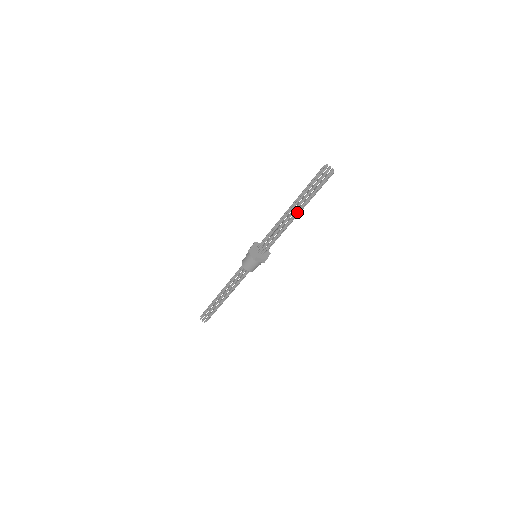
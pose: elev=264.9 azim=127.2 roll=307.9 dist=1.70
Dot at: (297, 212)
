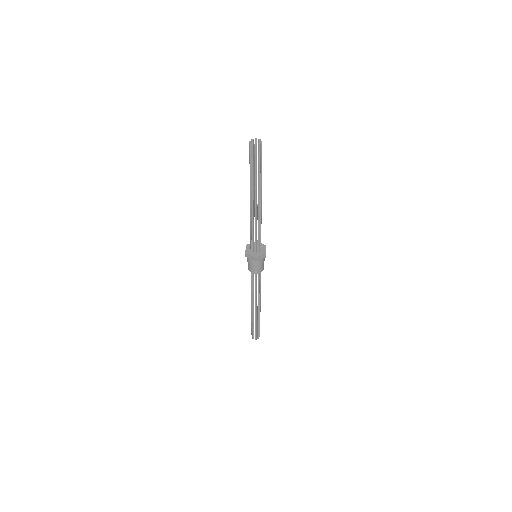
Dot at: (258, 197)
